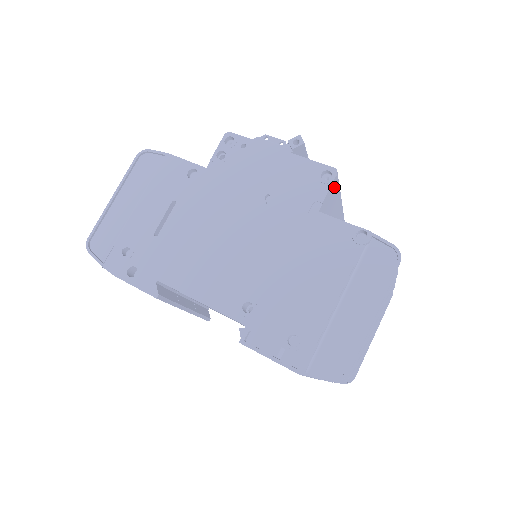
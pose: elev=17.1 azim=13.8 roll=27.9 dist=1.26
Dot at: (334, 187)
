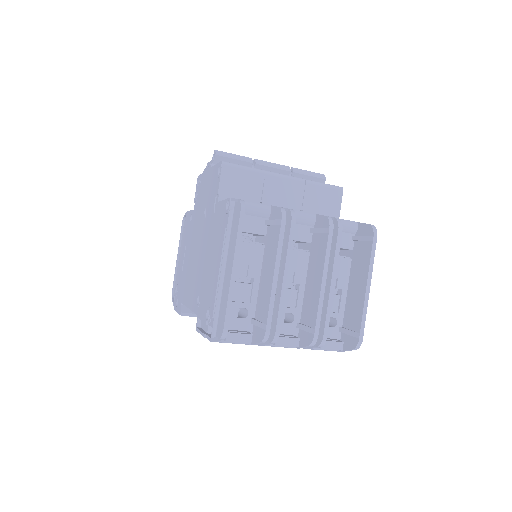
Dot at: (232, 174)
